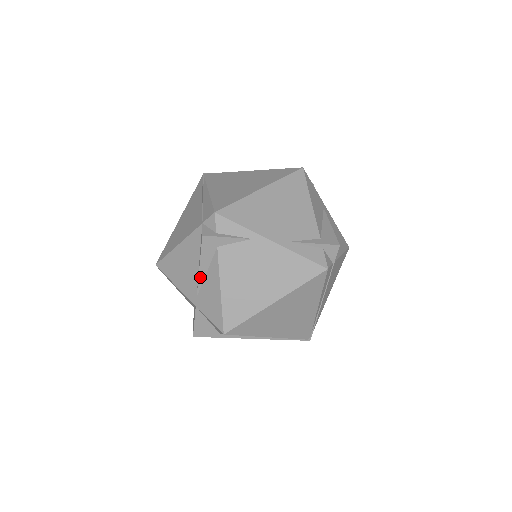
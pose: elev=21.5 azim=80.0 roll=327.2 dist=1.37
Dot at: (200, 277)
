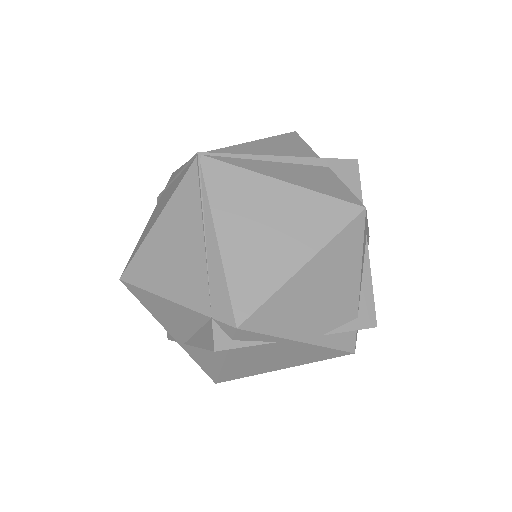
Dot at: (195, 345)
